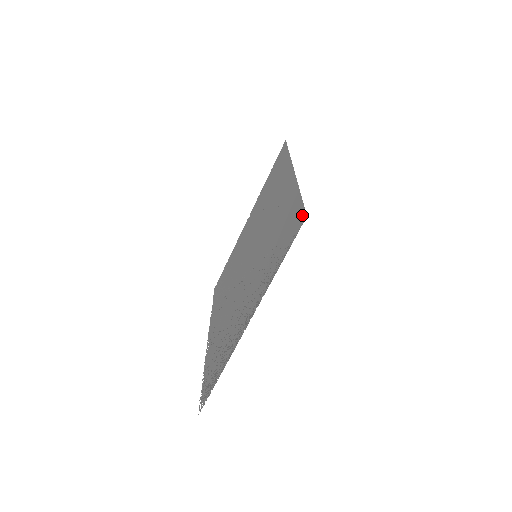
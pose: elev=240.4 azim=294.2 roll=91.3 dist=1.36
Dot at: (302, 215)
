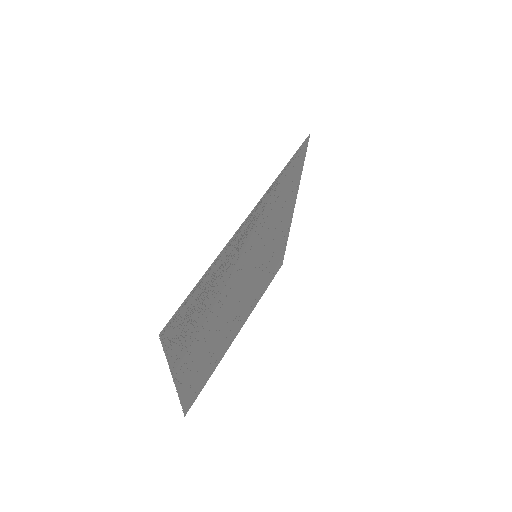
Dot at: (306, 145)
